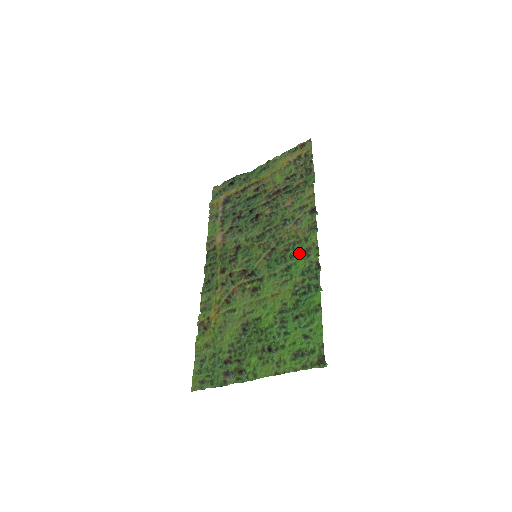
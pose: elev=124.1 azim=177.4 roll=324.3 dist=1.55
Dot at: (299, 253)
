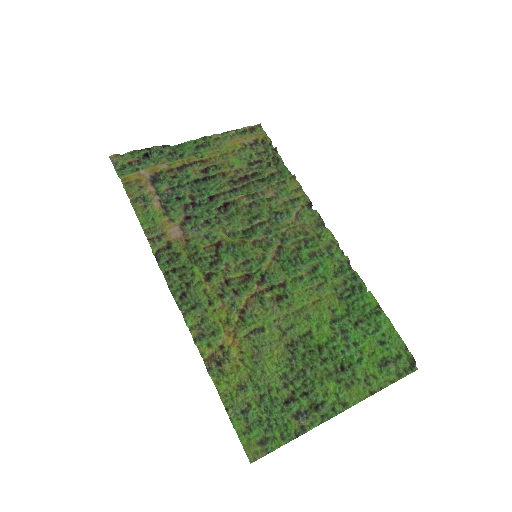
Dot at: (319, 252)
